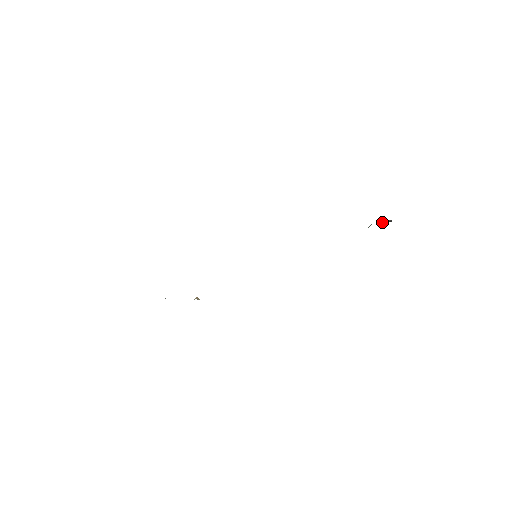
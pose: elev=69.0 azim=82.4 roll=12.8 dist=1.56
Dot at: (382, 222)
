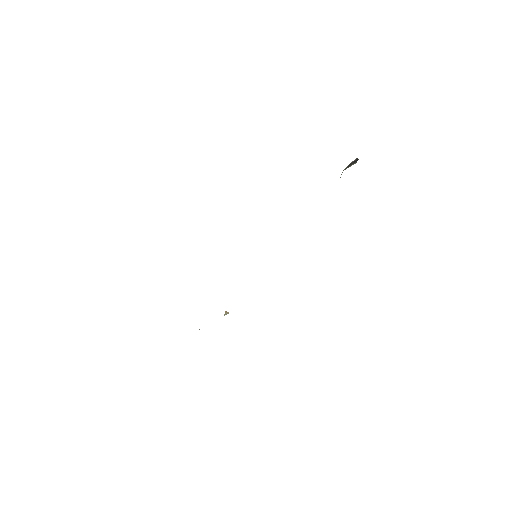
Dot at: (350, 165)
